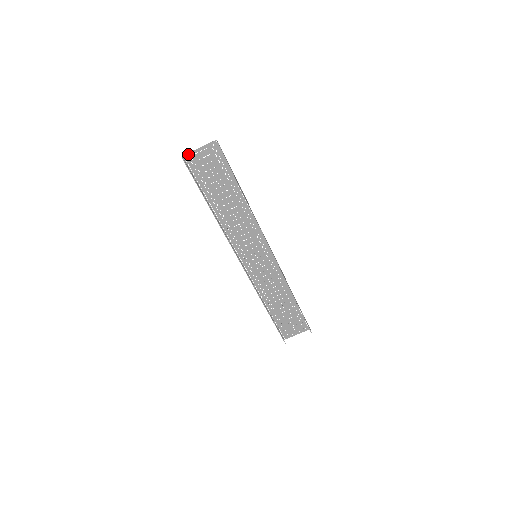
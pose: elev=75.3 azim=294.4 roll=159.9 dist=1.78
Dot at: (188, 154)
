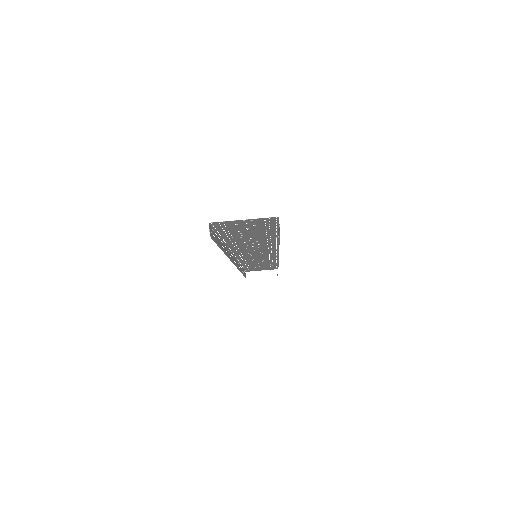
Dot at: (220, 222)
